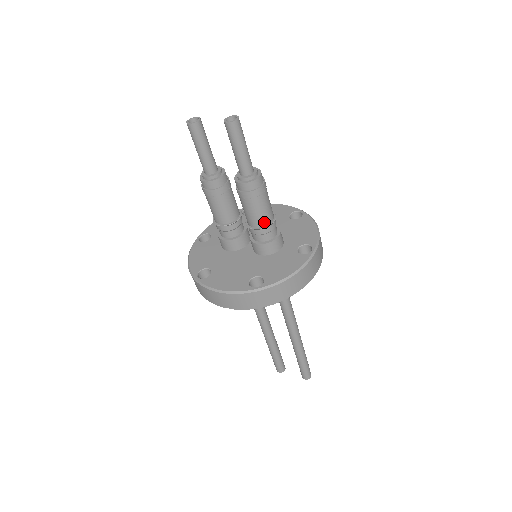
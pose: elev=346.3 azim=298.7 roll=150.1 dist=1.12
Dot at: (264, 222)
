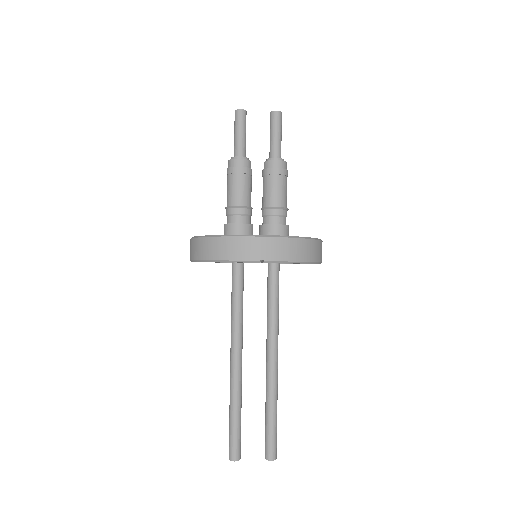
Dot at: (284, 204)
